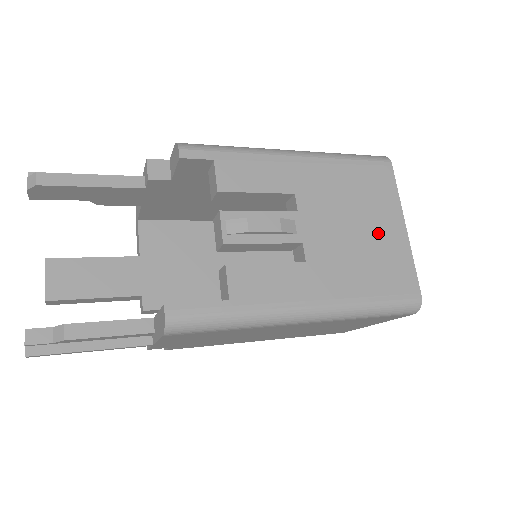
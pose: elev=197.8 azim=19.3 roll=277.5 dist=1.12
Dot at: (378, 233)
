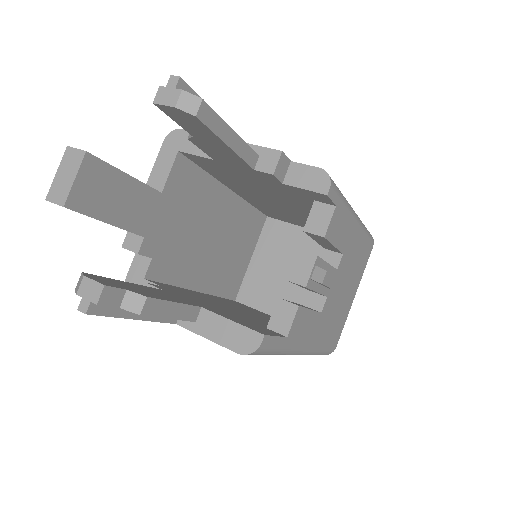
Dot at: (347, 298)
